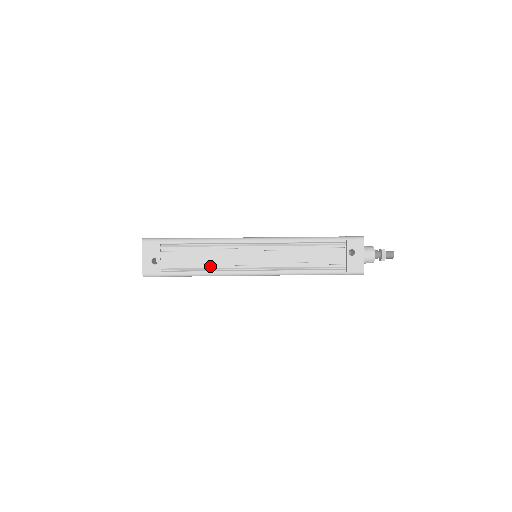
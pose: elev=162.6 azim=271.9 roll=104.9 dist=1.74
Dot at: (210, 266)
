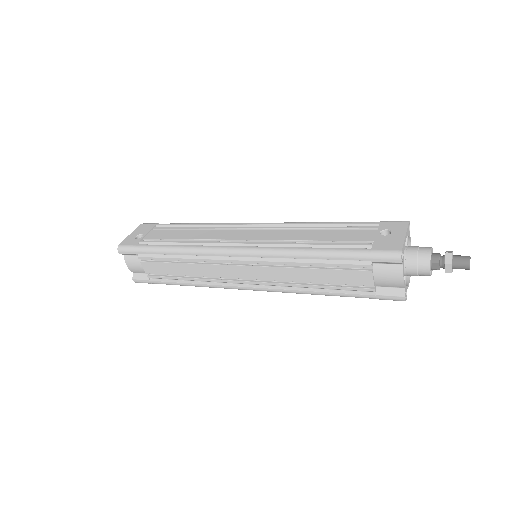
Dot at: (191, 241)
